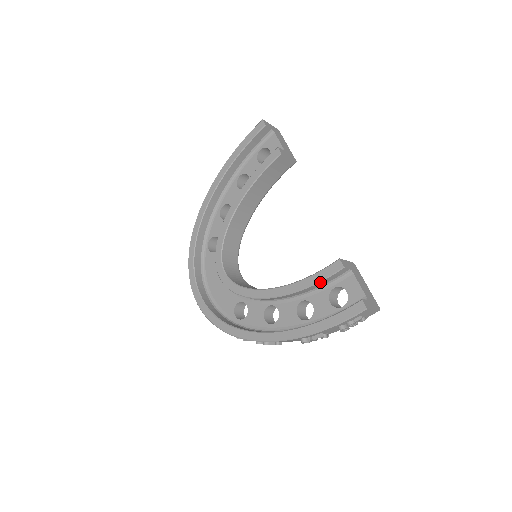
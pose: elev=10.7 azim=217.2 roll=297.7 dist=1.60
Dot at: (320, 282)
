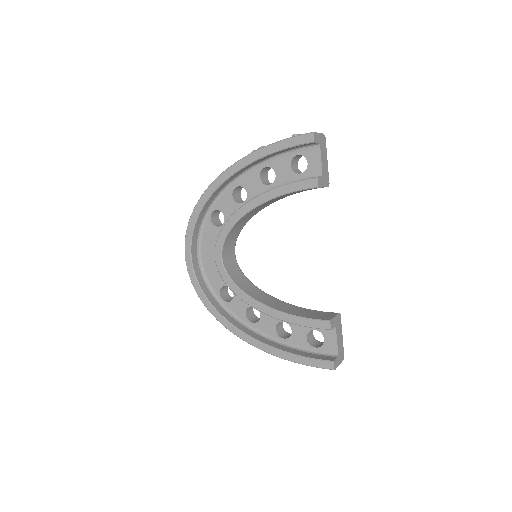
Dot at: (306, 326)
